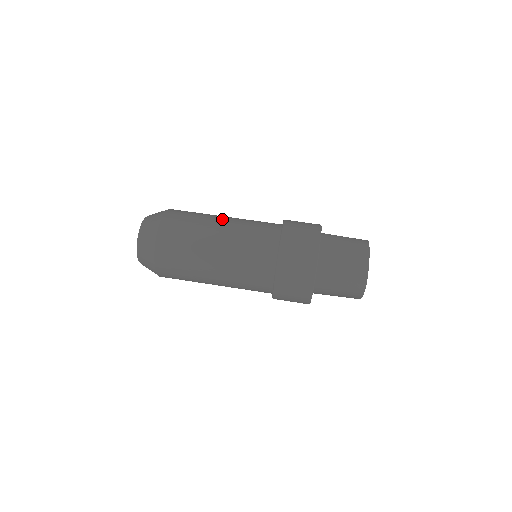
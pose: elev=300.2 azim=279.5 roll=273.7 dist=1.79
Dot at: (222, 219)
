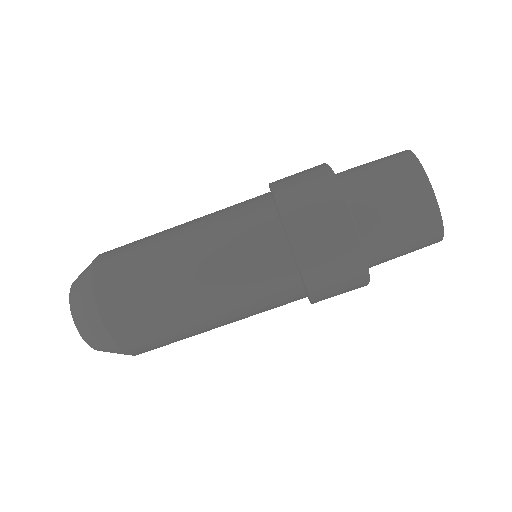
Dot at: (181, 246)
